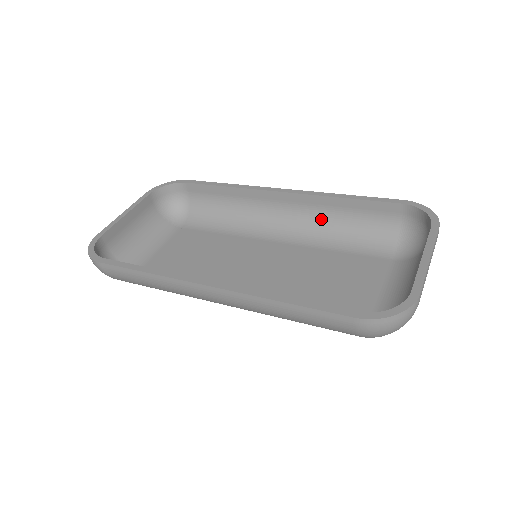
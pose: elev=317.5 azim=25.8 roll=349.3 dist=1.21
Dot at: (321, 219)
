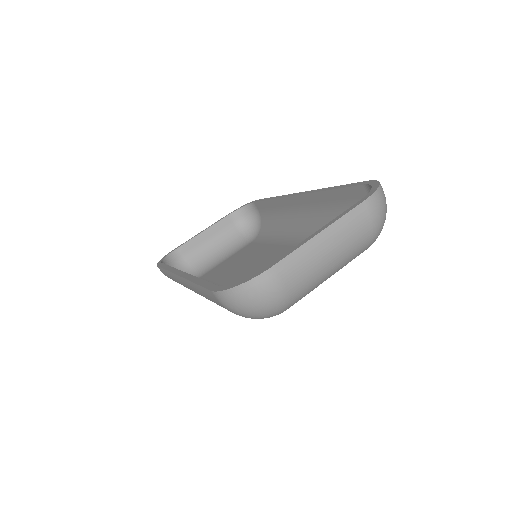
Dot at: (324, 217)
